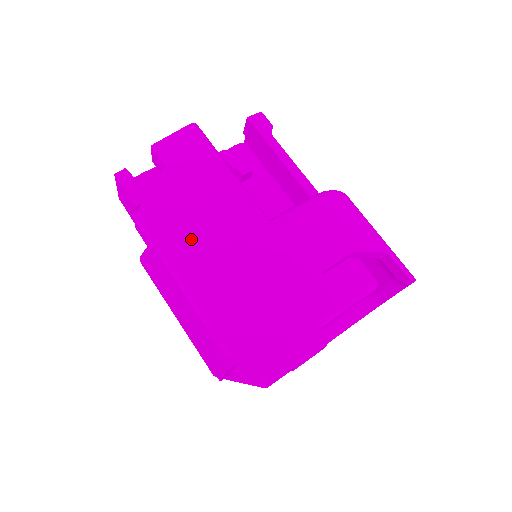
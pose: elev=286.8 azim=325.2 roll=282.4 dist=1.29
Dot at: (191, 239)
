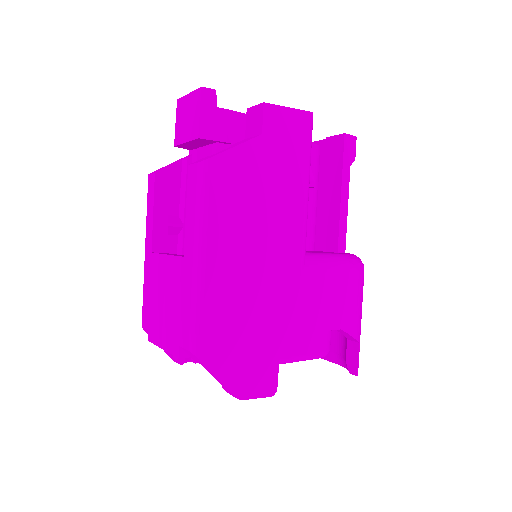
Dot at: (236, 226)
